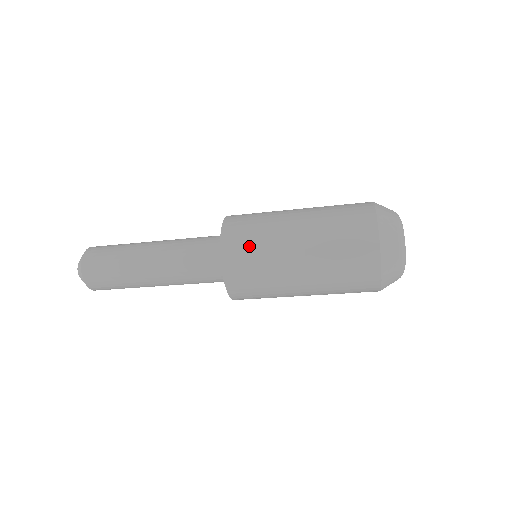
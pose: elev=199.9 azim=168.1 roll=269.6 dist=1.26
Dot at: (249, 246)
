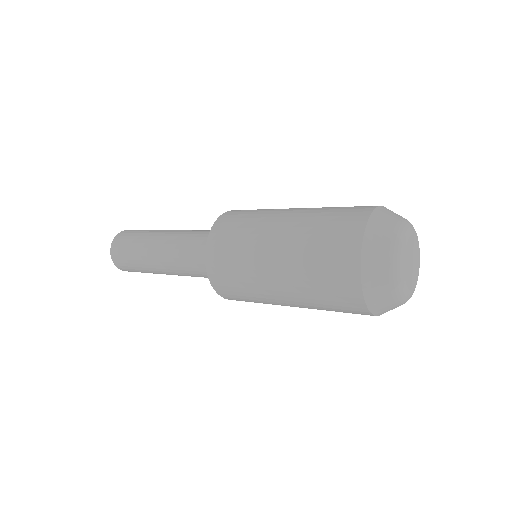
Dot at: (246, 214)
